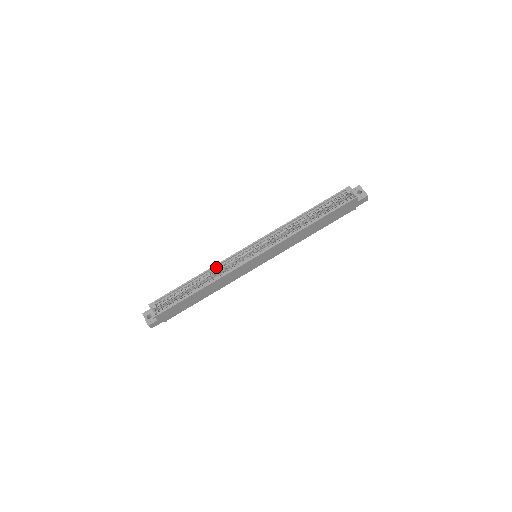
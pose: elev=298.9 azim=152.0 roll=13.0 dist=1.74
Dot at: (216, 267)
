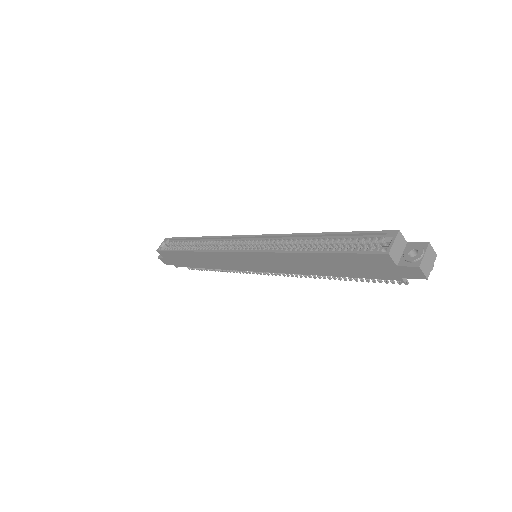
Dot at: (216, 239)
